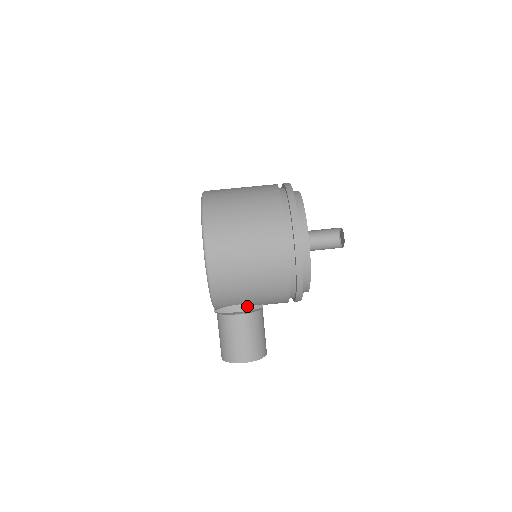
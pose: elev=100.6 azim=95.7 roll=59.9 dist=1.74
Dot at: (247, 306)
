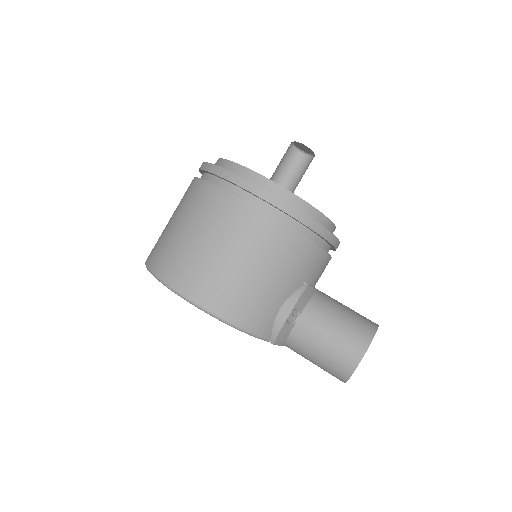
Dot at: (290, 300)
